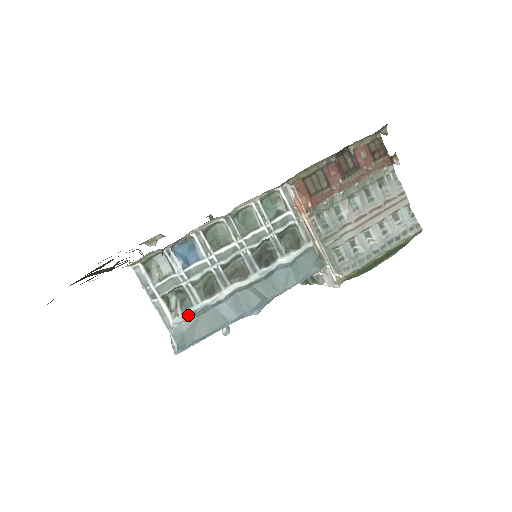
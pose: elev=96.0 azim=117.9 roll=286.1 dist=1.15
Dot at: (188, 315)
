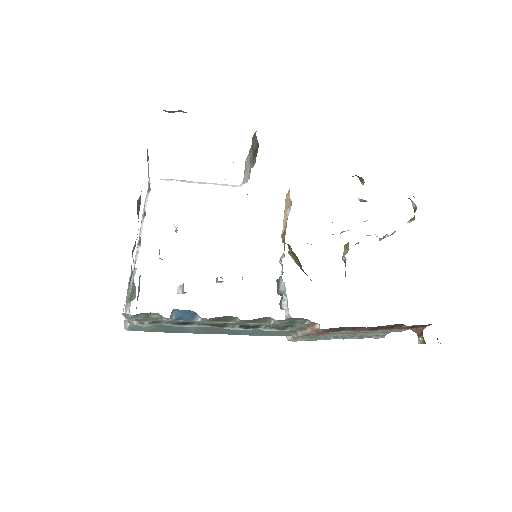
Dot at: (153, 325)
